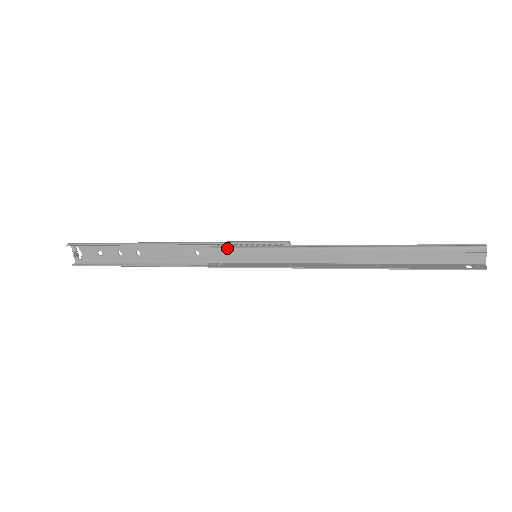
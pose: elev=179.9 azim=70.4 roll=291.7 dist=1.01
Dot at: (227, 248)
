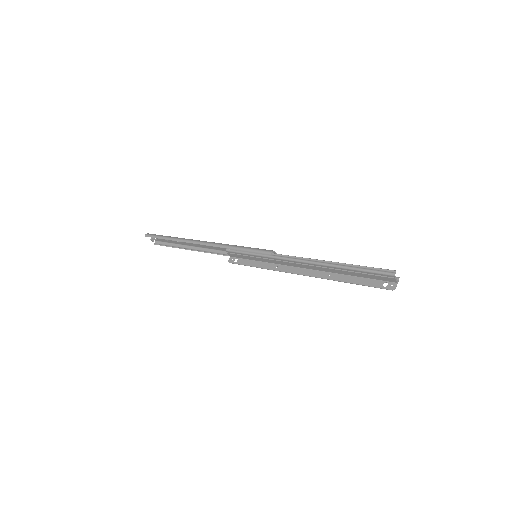
Dot at: (236, 252)
